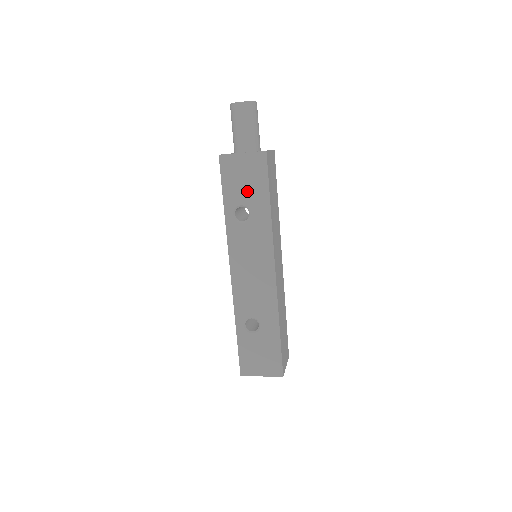
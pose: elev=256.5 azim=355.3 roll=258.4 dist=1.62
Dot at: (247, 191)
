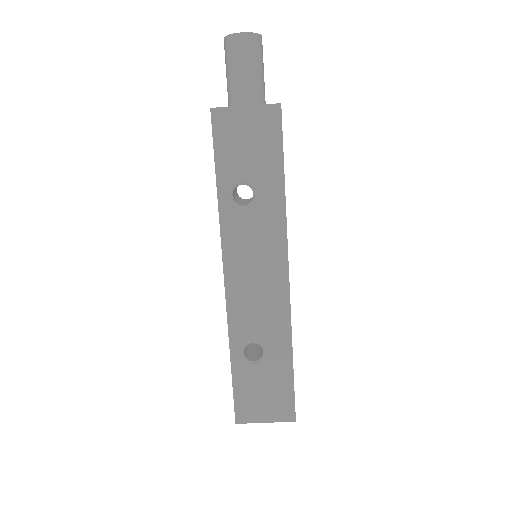
Dot at: (251, 162)
